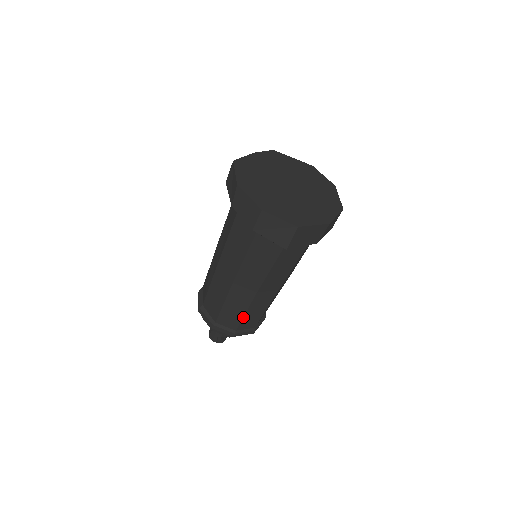
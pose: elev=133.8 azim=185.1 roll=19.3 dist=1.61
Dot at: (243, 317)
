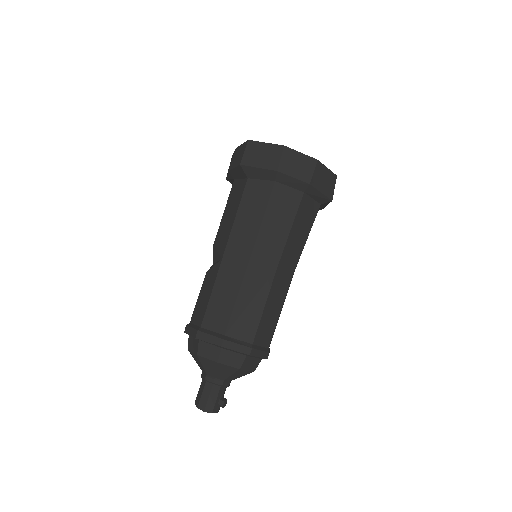
Dot at: (277, 321)
